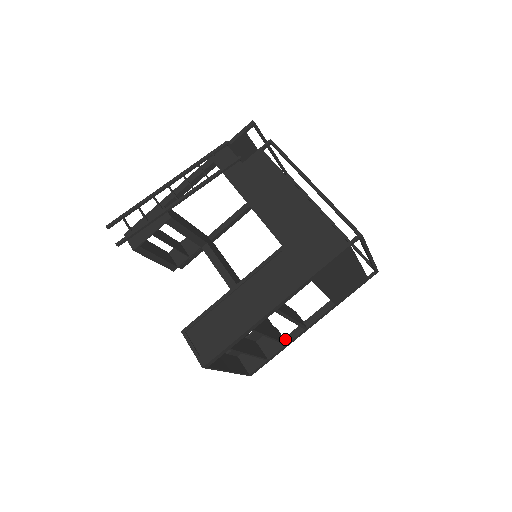
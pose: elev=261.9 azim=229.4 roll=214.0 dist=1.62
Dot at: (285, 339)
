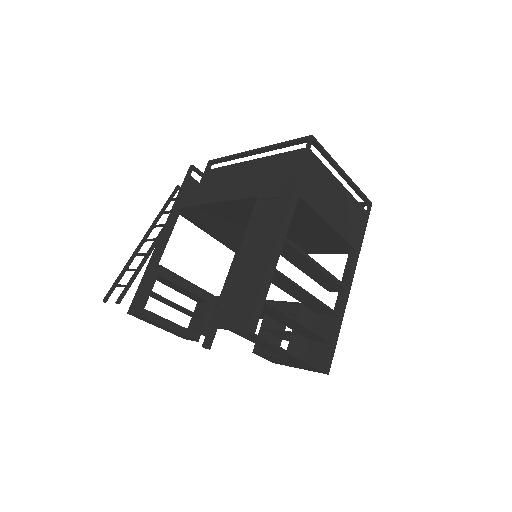
Dot at: occluded
